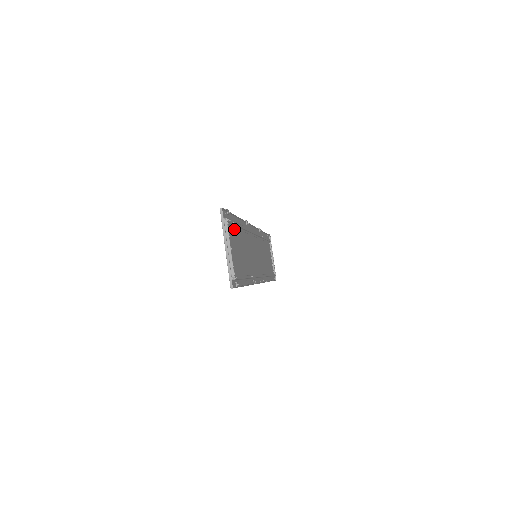
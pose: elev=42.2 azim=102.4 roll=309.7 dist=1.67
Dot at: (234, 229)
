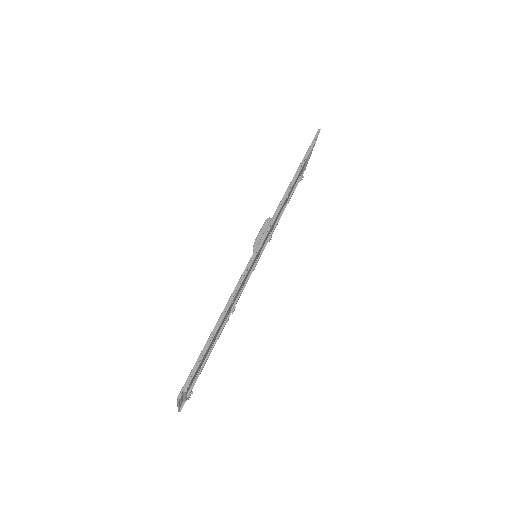
Dot at: (292, 190)
